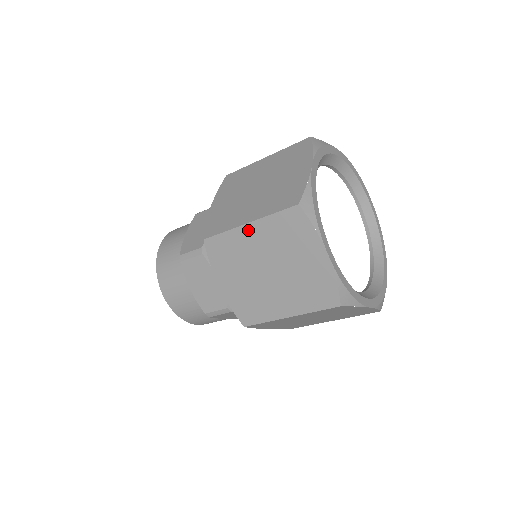
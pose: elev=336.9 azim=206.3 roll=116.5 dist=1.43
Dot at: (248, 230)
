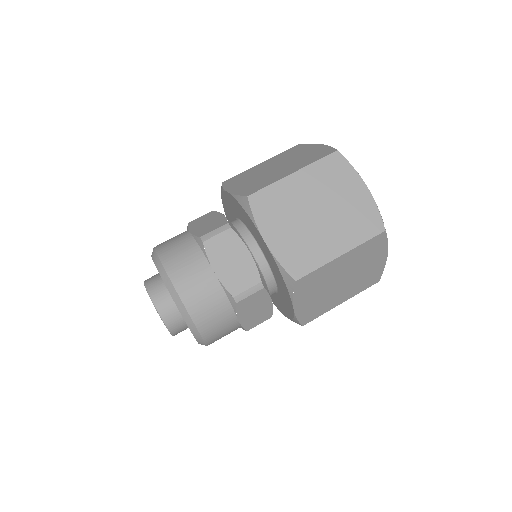
Dot at: (294, 179)
